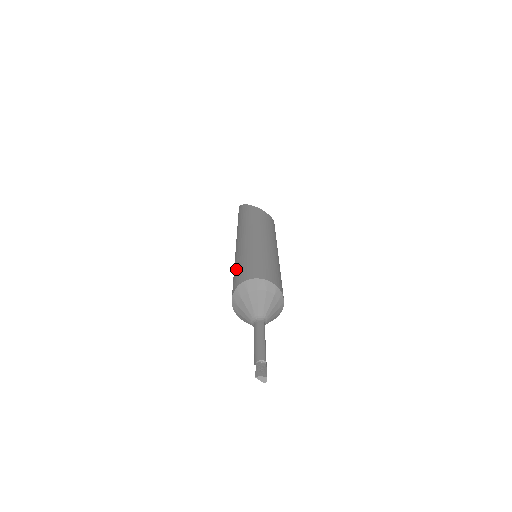
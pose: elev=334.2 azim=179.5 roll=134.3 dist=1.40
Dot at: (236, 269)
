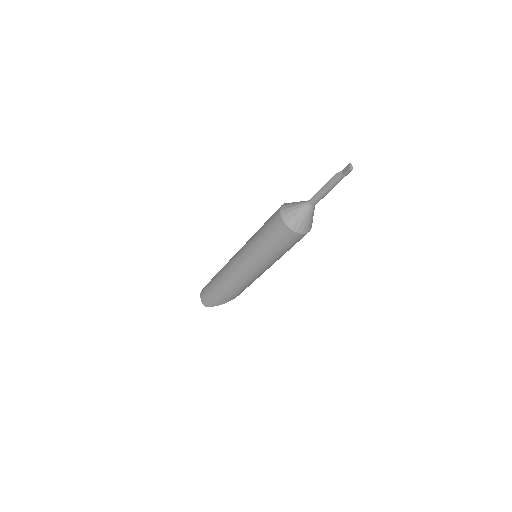
Dot at: occluded
